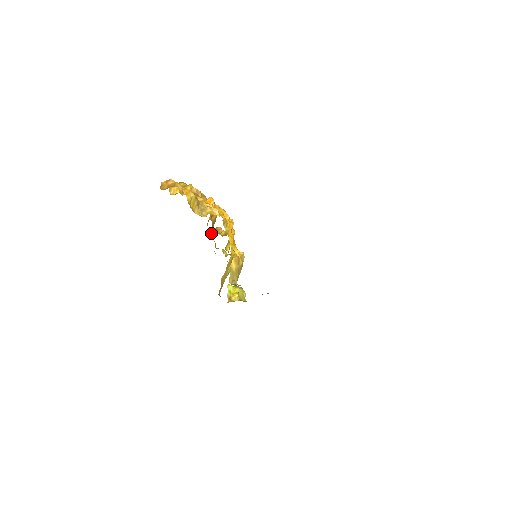
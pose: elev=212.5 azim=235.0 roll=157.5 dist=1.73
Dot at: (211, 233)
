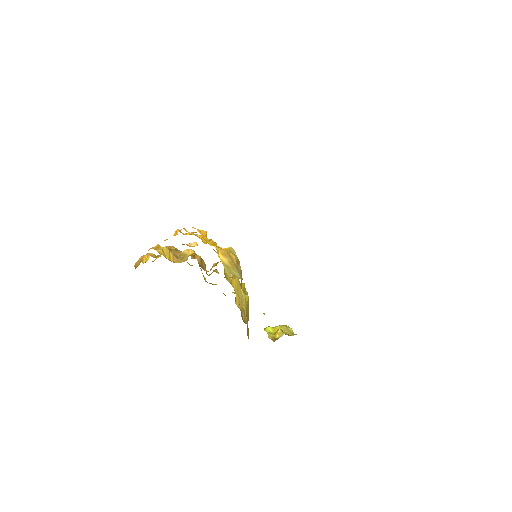
Dot at: (212, 284)
